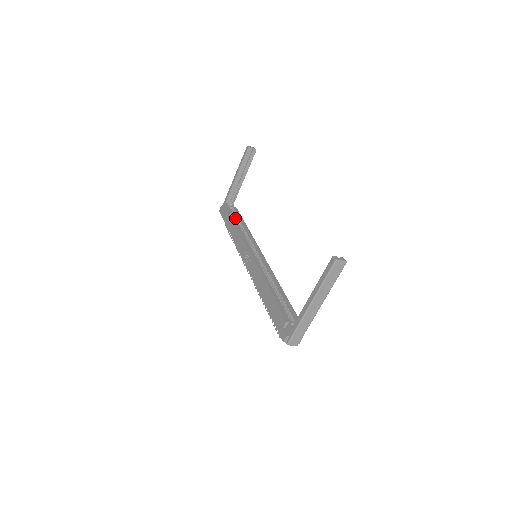
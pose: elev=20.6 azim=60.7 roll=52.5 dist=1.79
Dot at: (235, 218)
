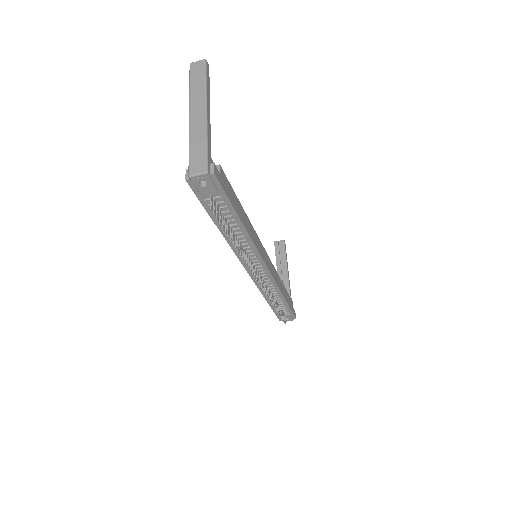
Dot at: occluded
